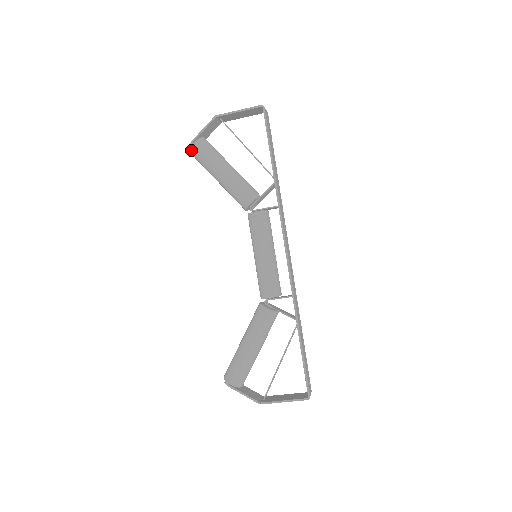
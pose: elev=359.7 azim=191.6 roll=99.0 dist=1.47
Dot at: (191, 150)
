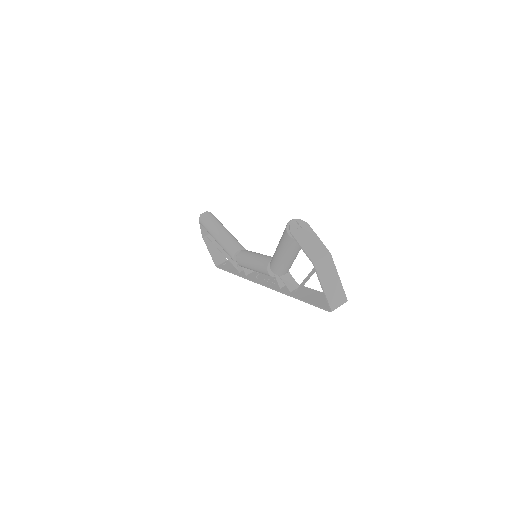
Dot at: (286, 228)
